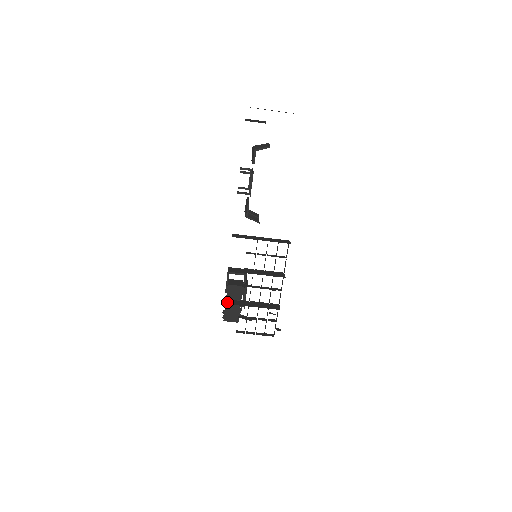
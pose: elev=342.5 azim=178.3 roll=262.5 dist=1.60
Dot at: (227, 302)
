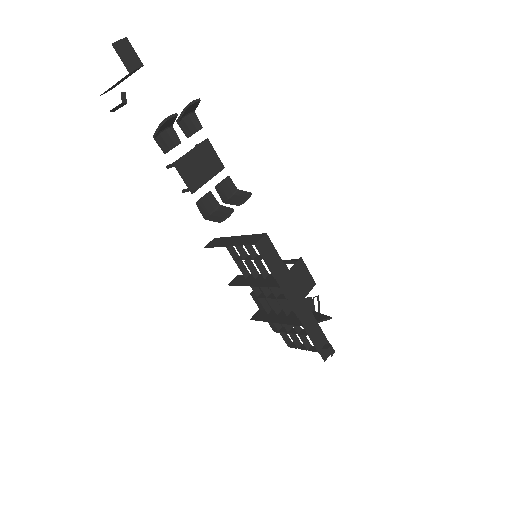
Dot at: (255, 316)
